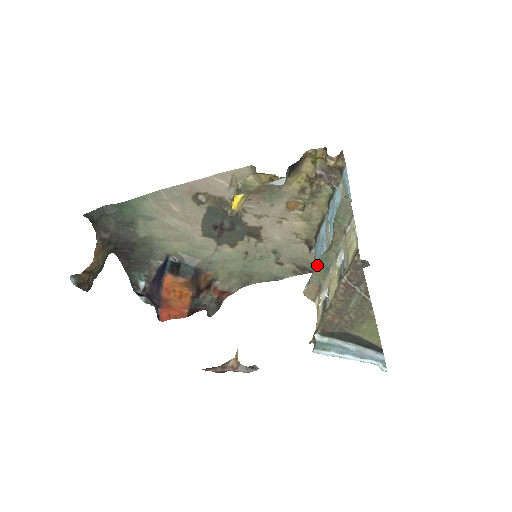
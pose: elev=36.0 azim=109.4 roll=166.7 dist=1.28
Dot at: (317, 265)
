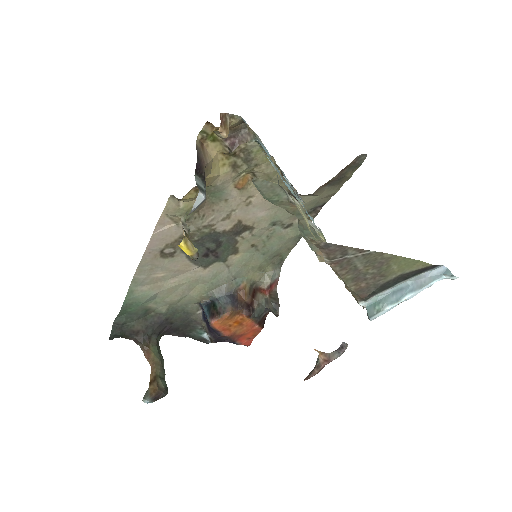
Dot at: (304, 238)
